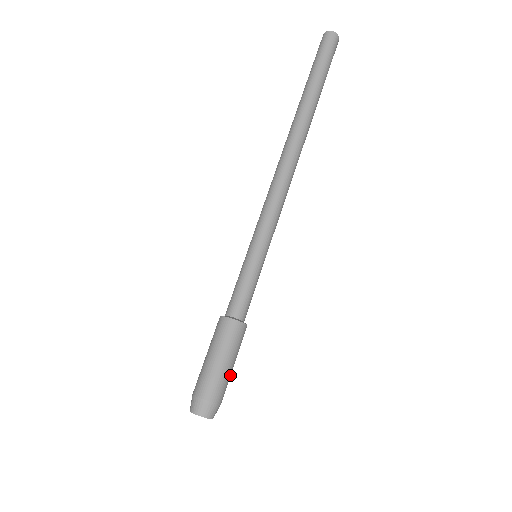
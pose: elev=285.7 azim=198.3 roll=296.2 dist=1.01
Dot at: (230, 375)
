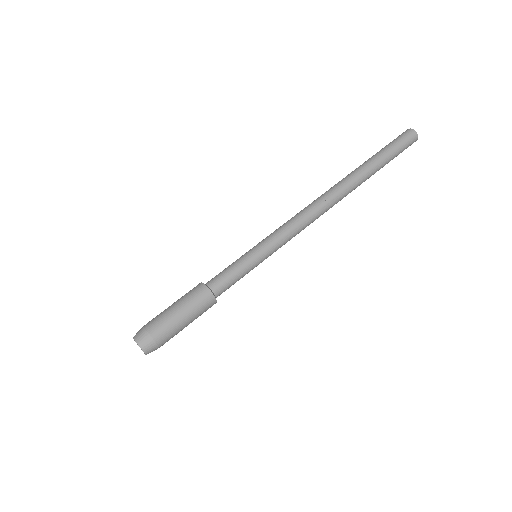
Dot at: (177, 324)
